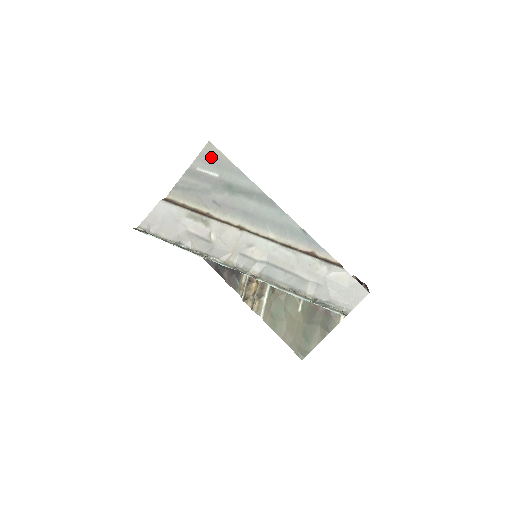
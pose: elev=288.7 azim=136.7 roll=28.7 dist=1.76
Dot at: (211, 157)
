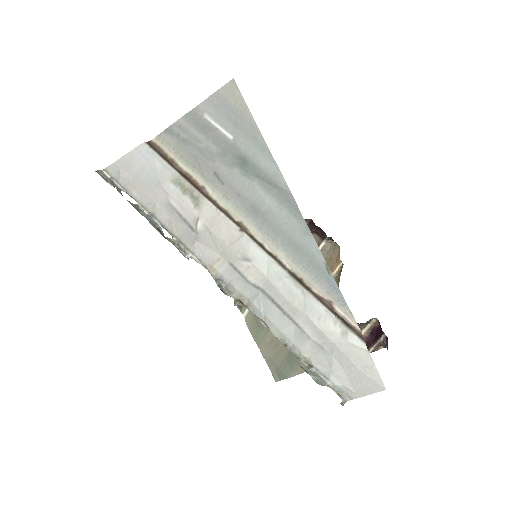
Dot at: (229, 105)
